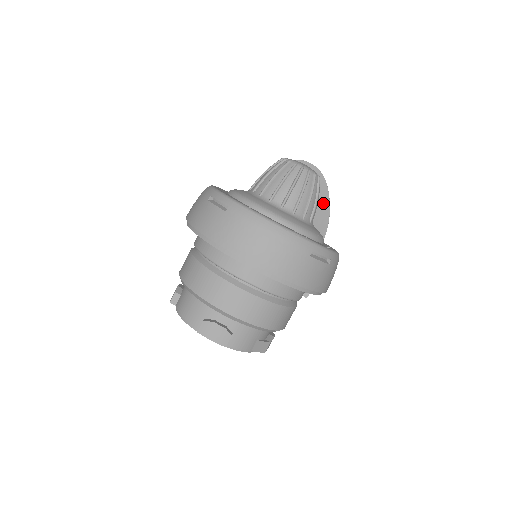
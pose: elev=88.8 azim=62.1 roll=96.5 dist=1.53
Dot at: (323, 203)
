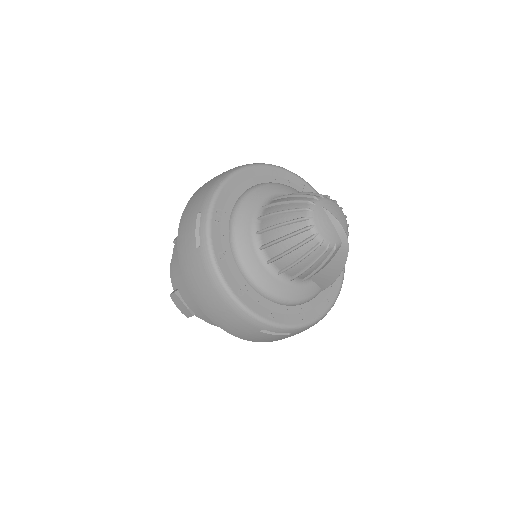
Dot at: (333, 267)
